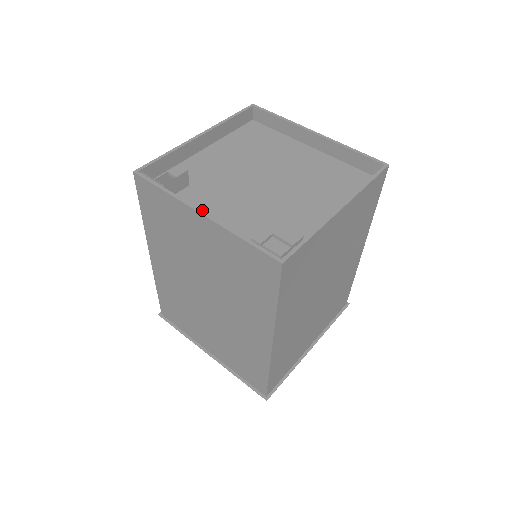
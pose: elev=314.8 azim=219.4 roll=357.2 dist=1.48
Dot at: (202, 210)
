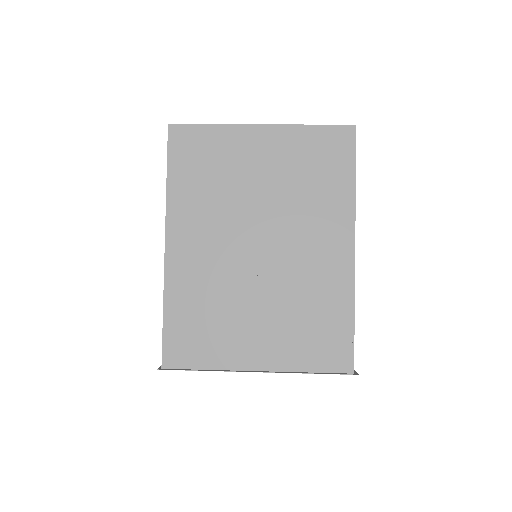
Dot at: occluded
